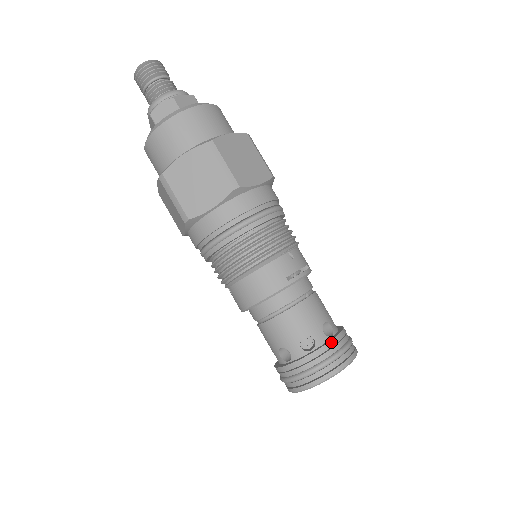
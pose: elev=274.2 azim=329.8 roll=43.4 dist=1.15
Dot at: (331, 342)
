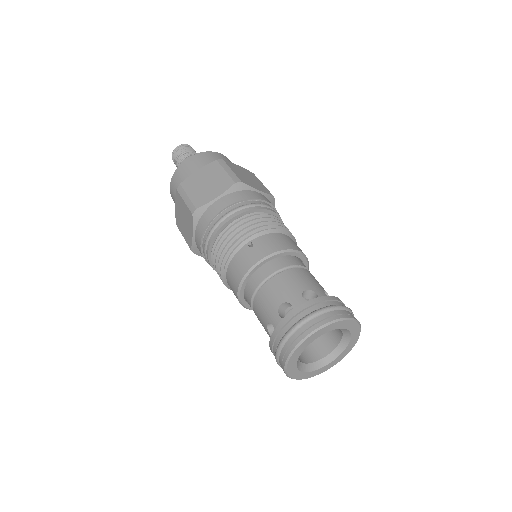
Dot at: occluded
